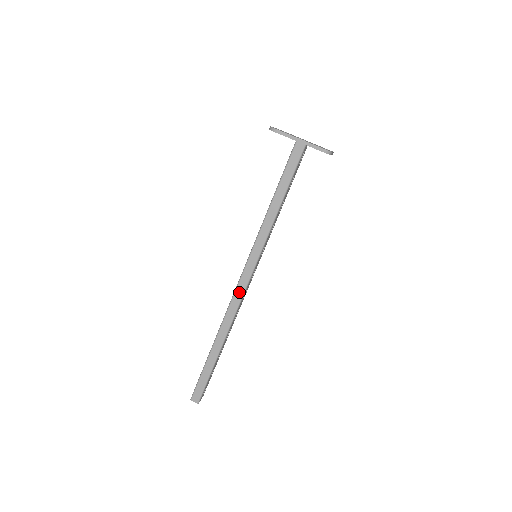
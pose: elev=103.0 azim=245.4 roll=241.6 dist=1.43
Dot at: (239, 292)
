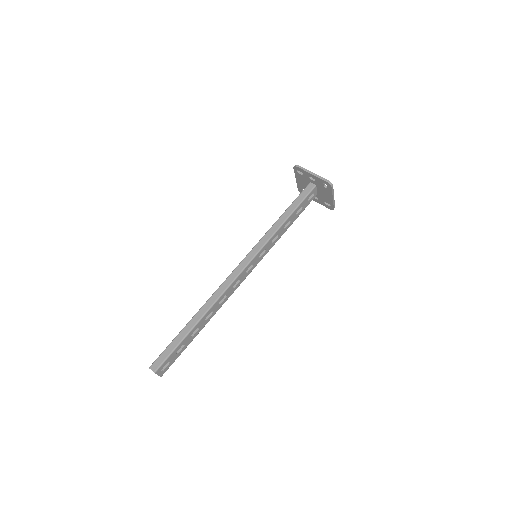
Dot at: (233, 276)
